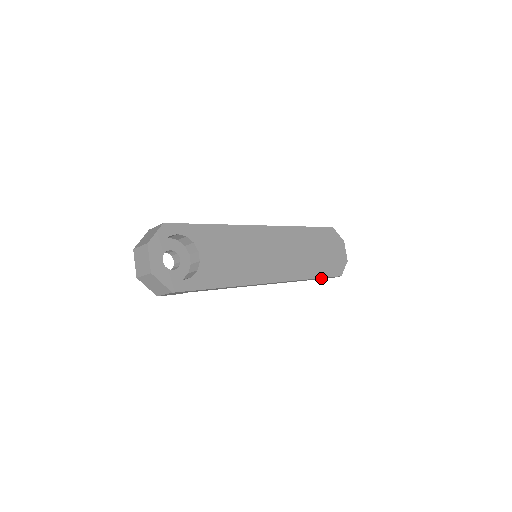
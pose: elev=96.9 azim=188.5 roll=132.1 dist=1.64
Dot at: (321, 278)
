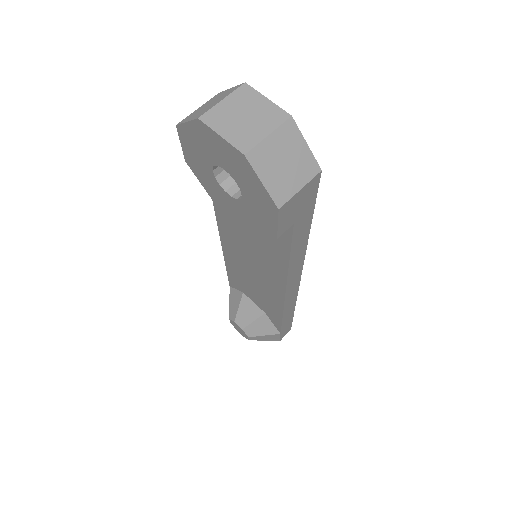
Dot at: (288, 324)
